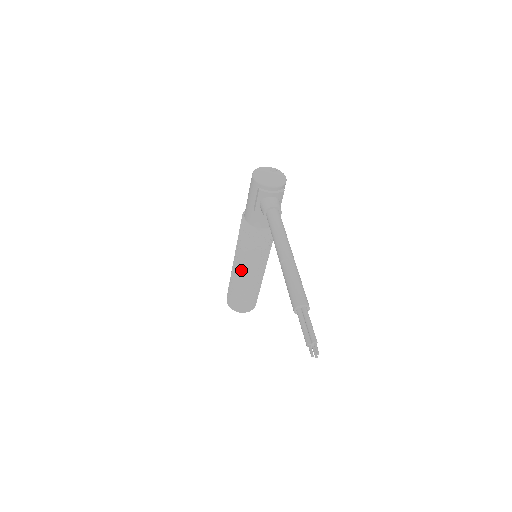
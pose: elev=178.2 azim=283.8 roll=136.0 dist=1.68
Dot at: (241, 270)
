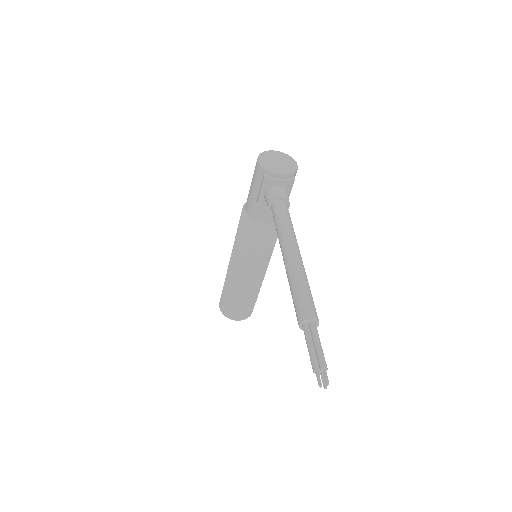
Dot at: (238, 271)
